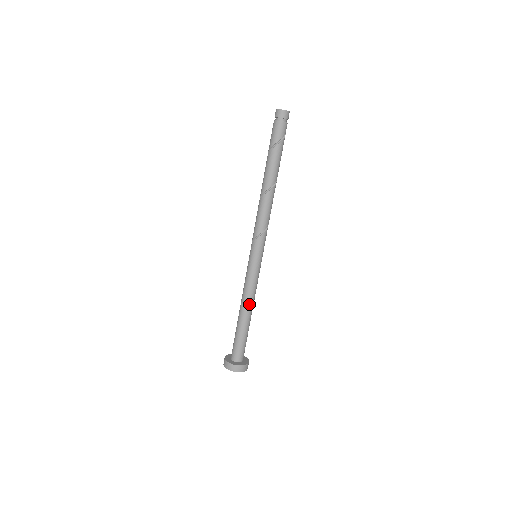
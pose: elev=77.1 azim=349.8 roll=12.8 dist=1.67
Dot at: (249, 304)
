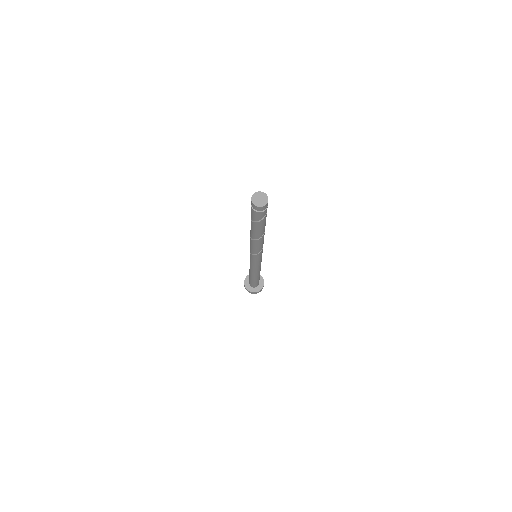
Dot at: (255, 274)
